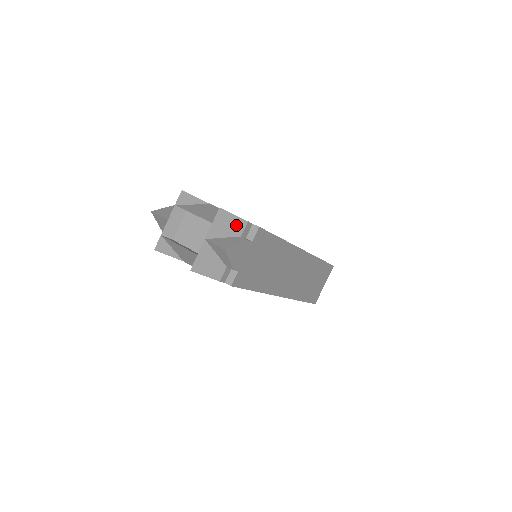
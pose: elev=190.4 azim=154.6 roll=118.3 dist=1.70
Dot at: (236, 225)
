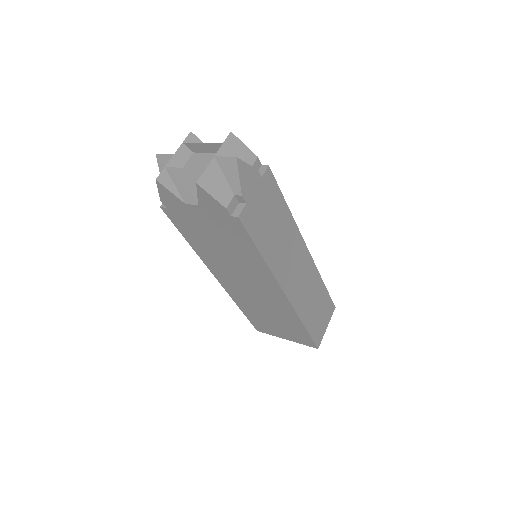
Dot at: (246, 156)
